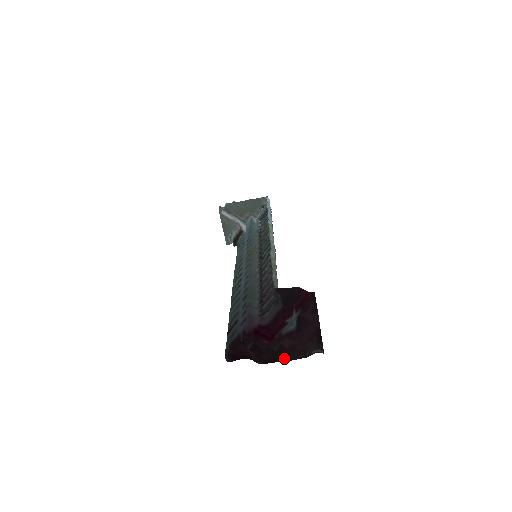
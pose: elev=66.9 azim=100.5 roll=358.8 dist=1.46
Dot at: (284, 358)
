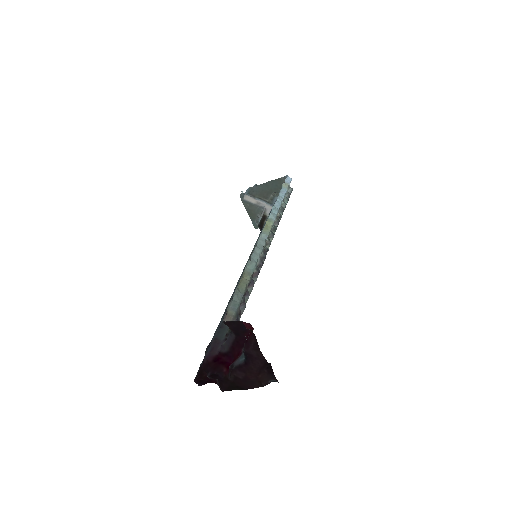
Dot at: (241, 387)
